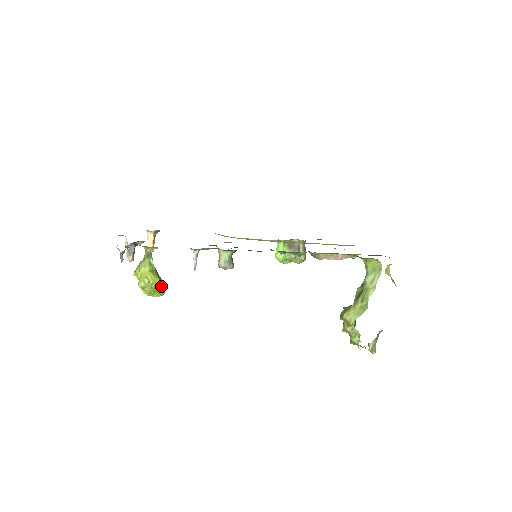
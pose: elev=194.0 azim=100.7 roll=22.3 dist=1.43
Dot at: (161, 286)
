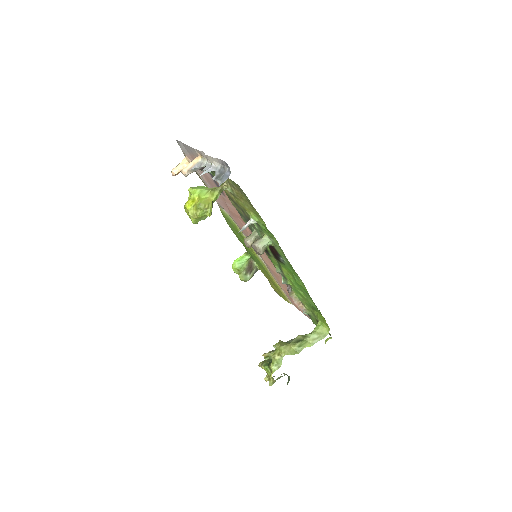
Dot at: (205, 218)
